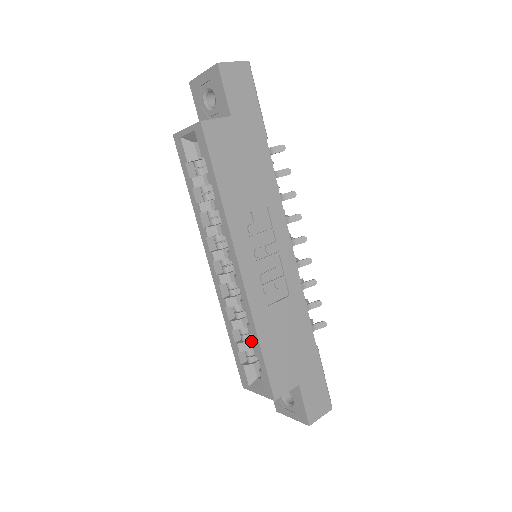
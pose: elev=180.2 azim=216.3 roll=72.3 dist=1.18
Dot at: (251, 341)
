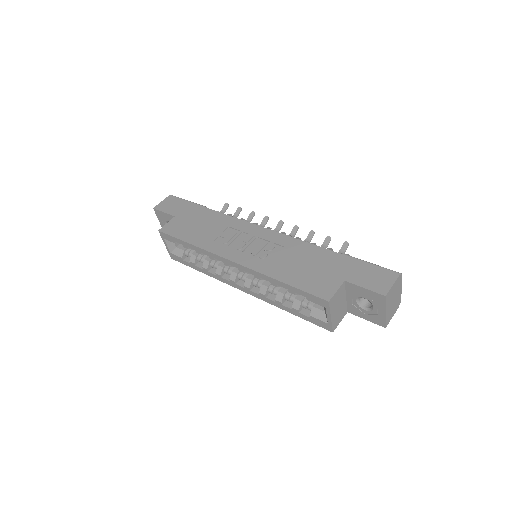
Dot at: (298, 297)
